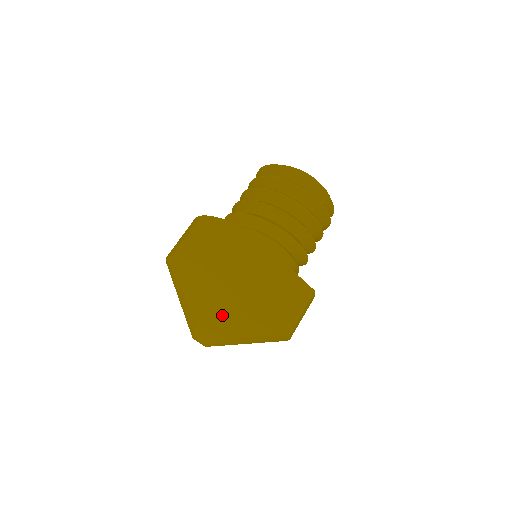
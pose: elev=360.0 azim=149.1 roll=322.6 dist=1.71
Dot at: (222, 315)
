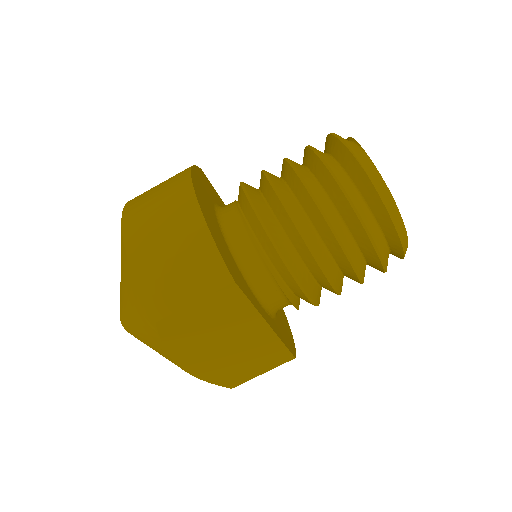
Dot at: (151, 342)
